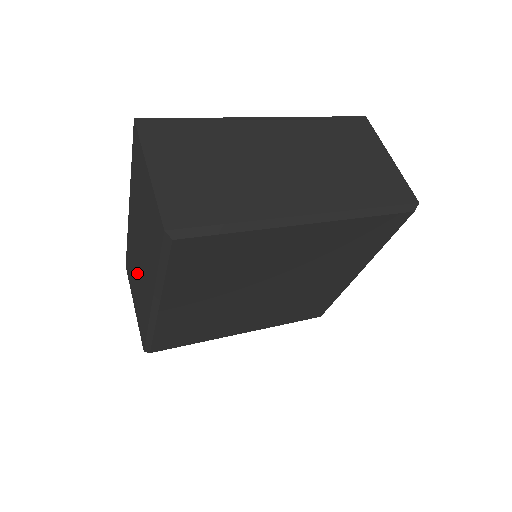
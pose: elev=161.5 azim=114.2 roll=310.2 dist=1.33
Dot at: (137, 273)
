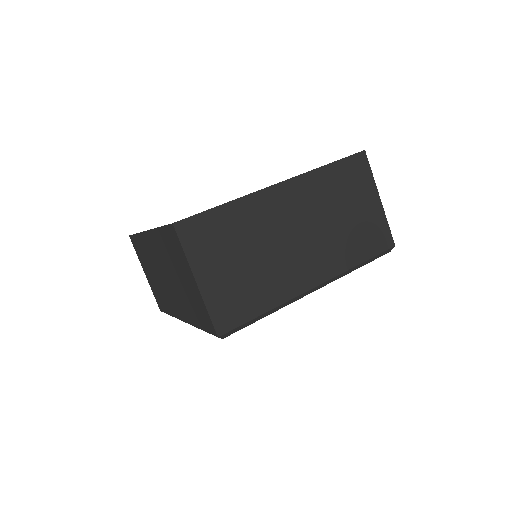
Dot at: (157, 275)
